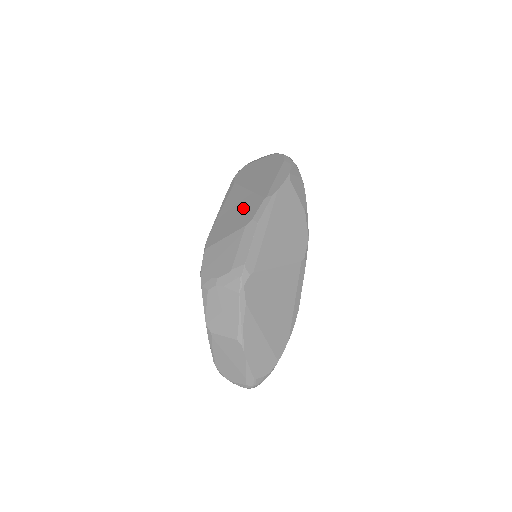
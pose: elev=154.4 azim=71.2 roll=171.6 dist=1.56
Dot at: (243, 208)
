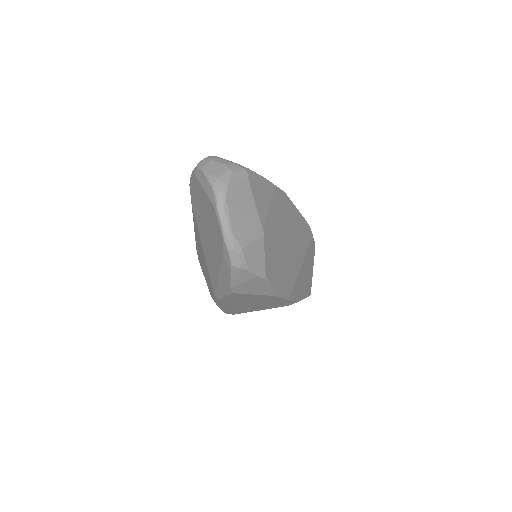
Dot at: (205, 270)
